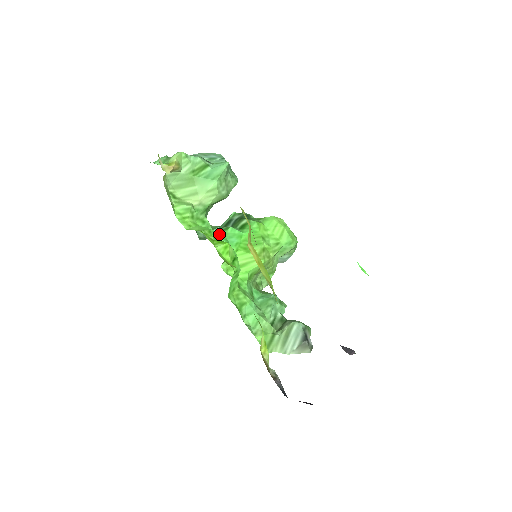
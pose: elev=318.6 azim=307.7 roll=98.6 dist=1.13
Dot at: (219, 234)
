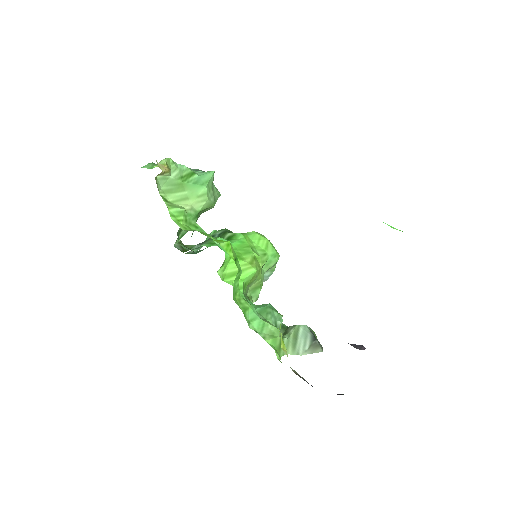
Dot at: (214, 238)
